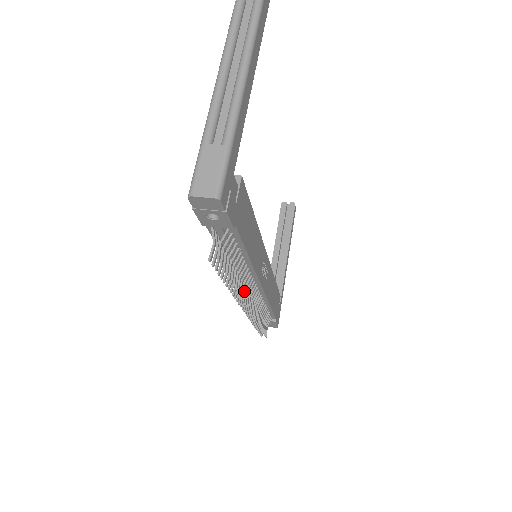
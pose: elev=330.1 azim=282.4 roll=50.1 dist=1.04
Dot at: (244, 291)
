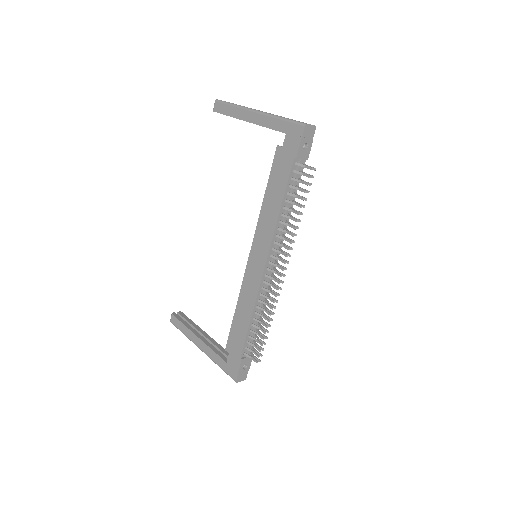
Dot at: (287, 245)
